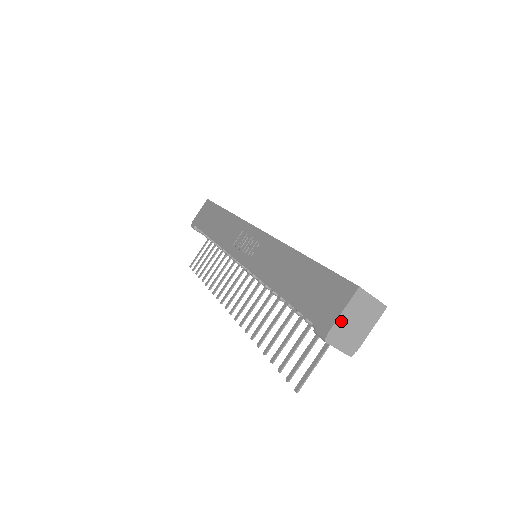
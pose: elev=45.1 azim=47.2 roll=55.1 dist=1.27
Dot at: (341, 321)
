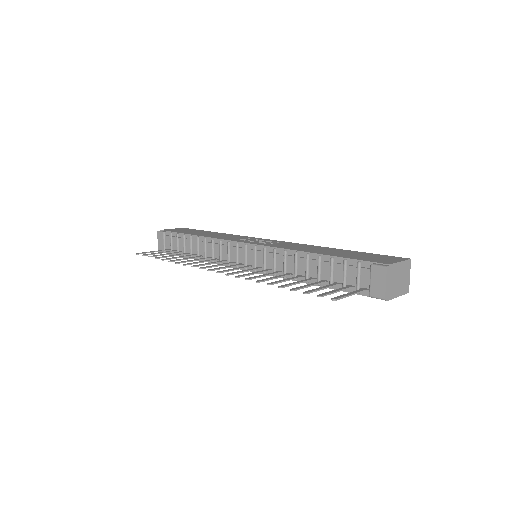
Dot at: (397, 267)
